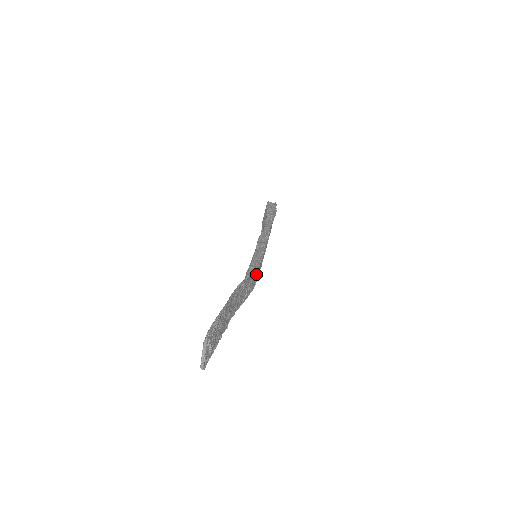
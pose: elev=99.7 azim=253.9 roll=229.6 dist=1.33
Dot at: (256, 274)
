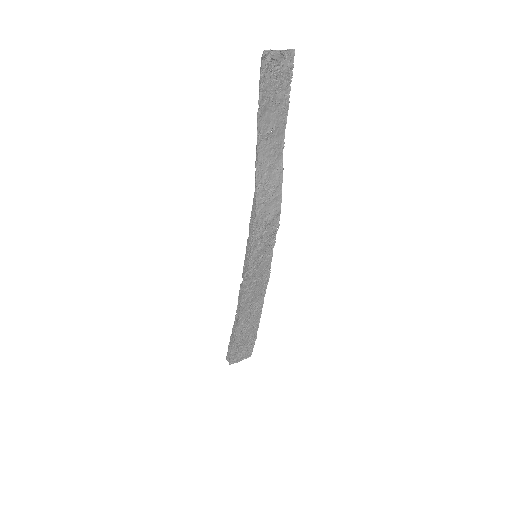
Dot at: (274, 209)
